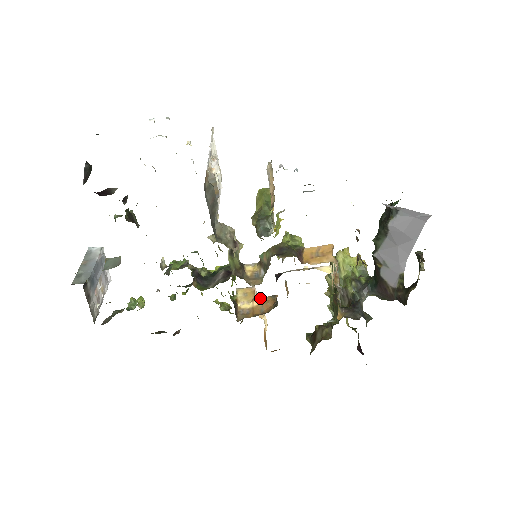
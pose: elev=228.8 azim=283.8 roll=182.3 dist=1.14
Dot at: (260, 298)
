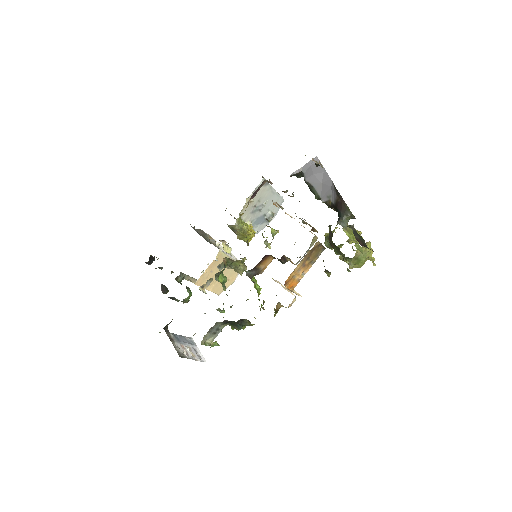
Dot at: occluded
